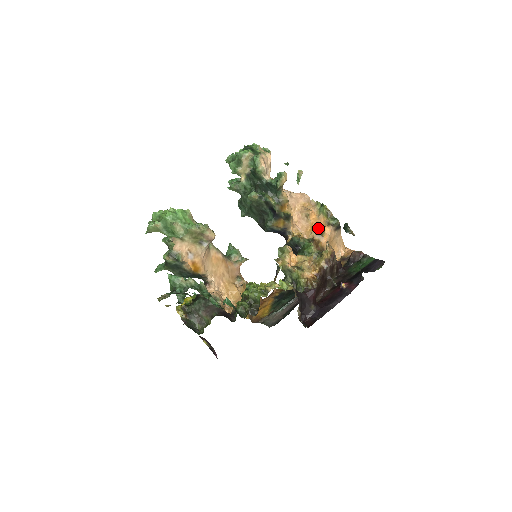
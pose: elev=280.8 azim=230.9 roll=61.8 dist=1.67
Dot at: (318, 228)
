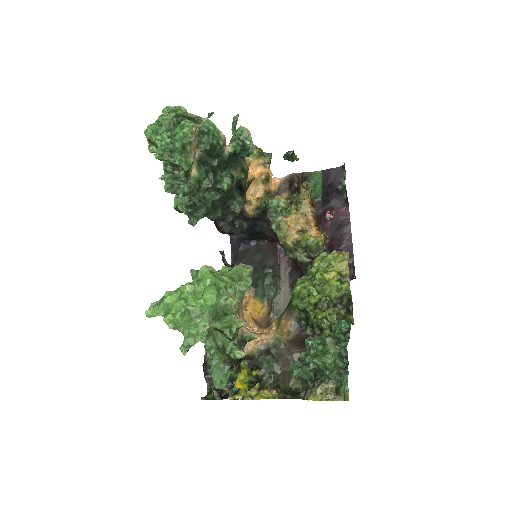
Dot at: (263, 176)
